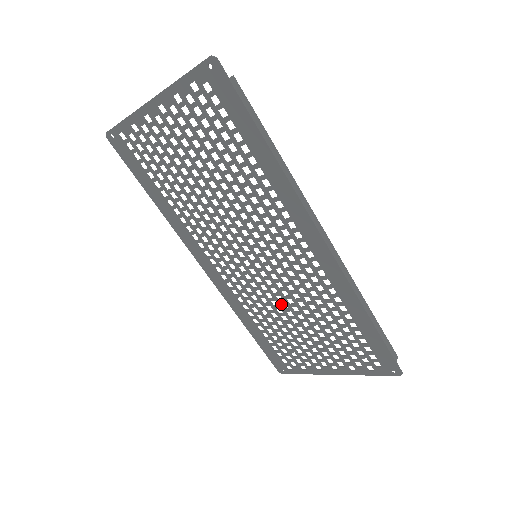
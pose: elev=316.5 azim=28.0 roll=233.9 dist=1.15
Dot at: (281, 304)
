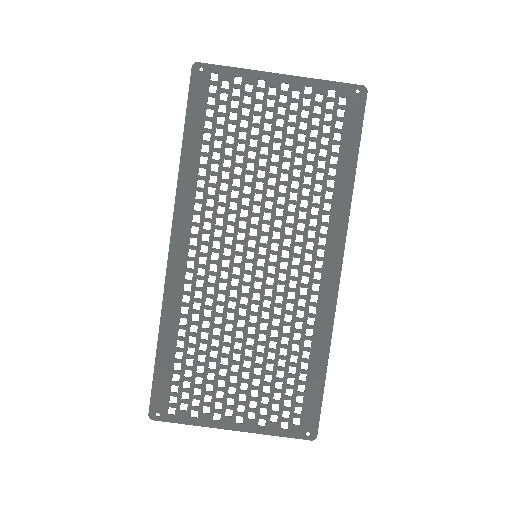
Dot at: occluded
